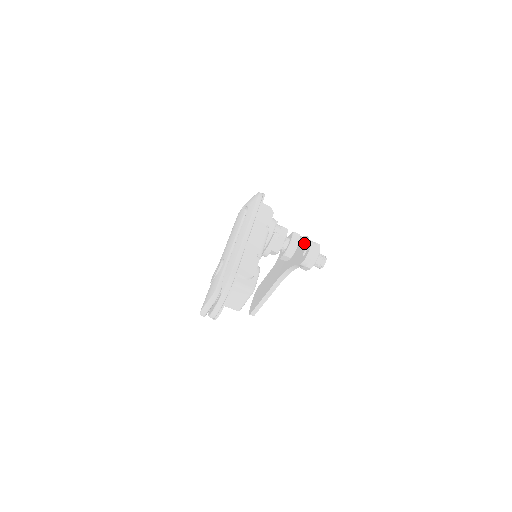
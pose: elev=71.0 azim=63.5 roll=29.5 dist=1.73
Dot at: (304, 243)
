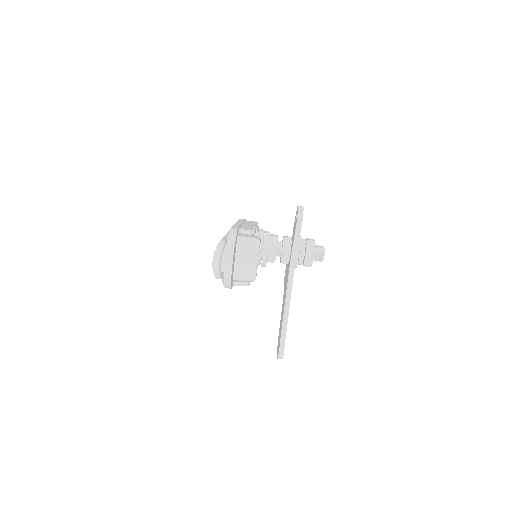
Dot at: (294, 224)
